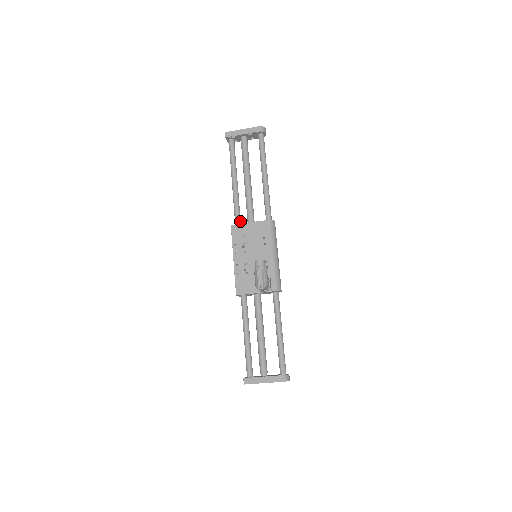
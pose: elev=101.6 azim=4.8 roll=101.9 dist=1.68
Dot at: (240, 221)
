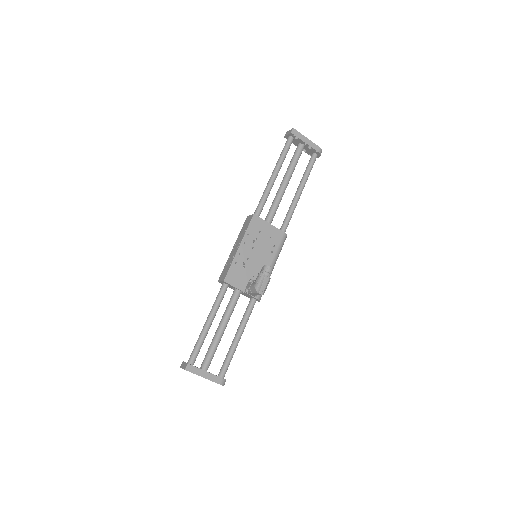
Dot at: occluded
